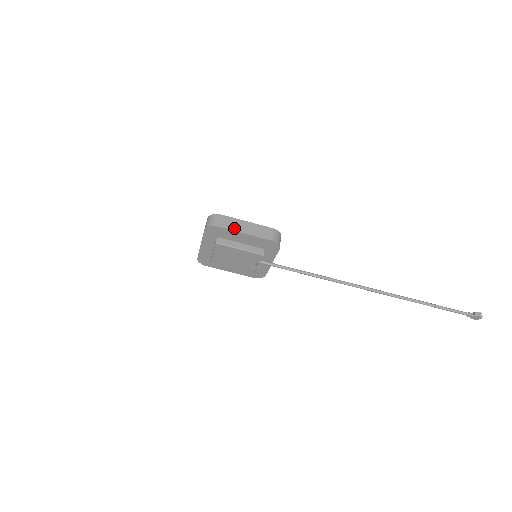
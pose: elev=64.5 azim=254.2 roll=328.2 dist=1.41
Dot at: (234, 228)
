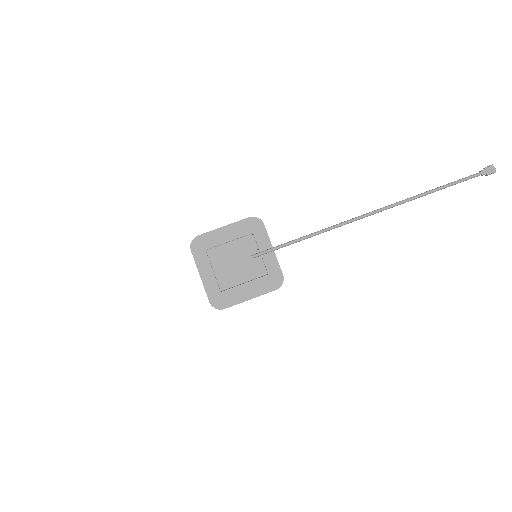
Dot at: (213, 231)
